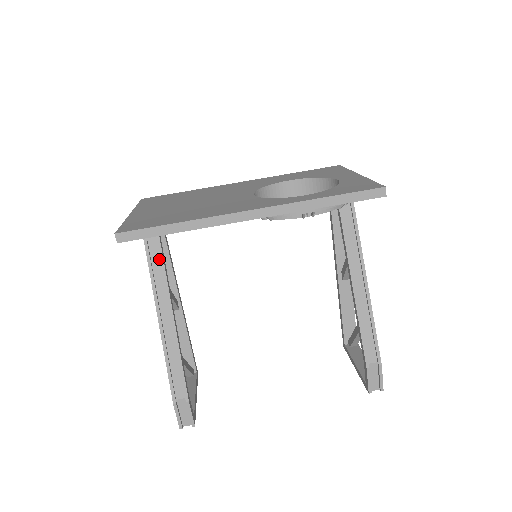
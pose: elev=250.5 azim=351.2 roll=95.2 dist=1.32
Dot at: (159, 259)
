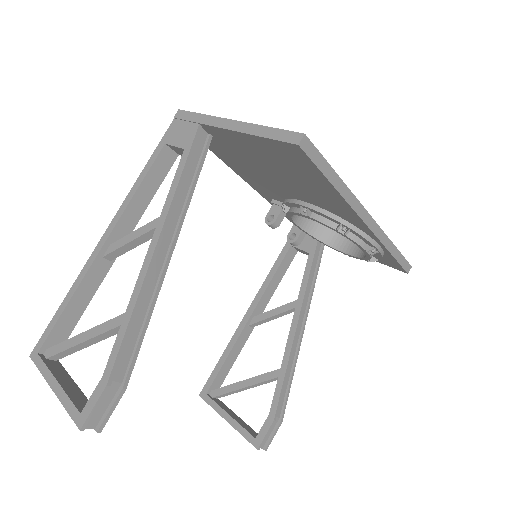
Dot at: (187, 188)
